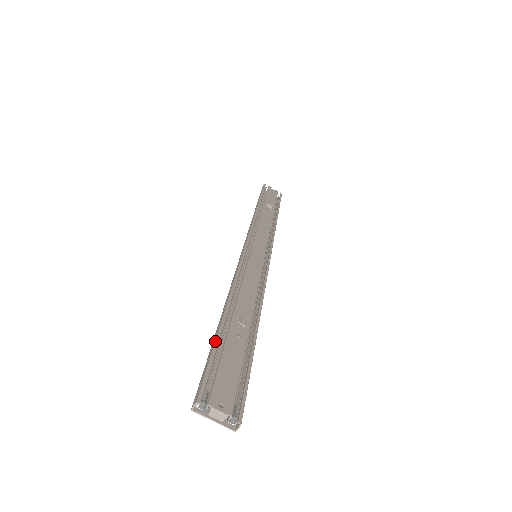
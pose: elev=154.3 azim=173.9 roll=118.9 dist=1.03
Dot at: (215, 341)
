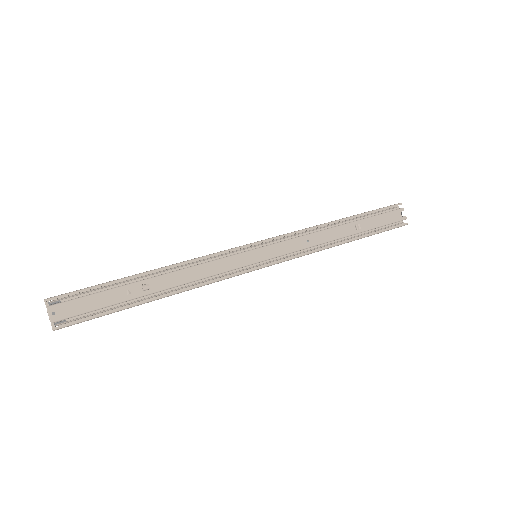
Dot at: (108, 282)
